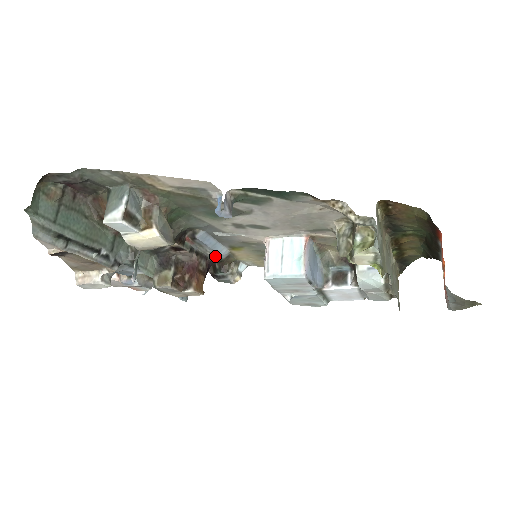
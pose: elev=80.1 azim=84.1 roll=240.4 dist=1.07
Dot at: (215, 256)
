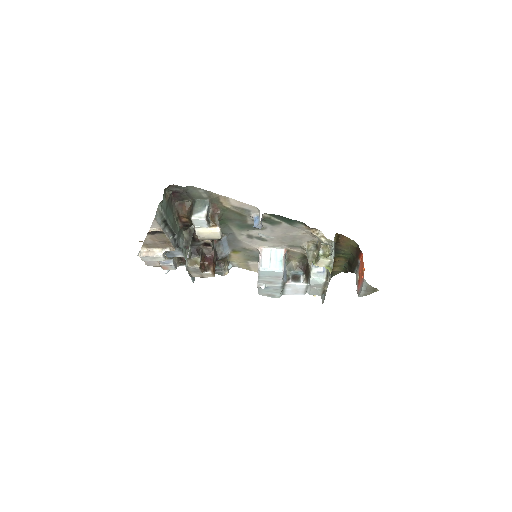
Dot at: (221, 255)
